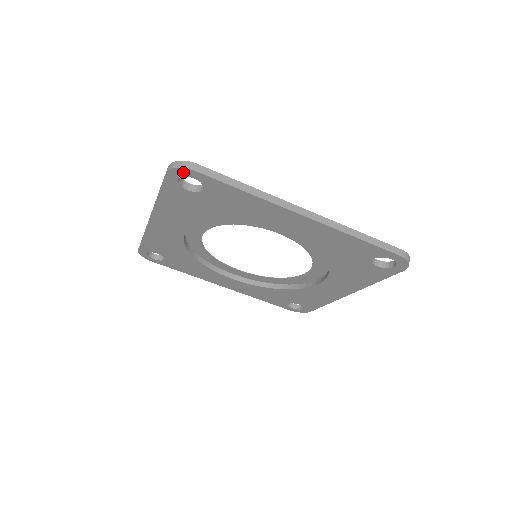
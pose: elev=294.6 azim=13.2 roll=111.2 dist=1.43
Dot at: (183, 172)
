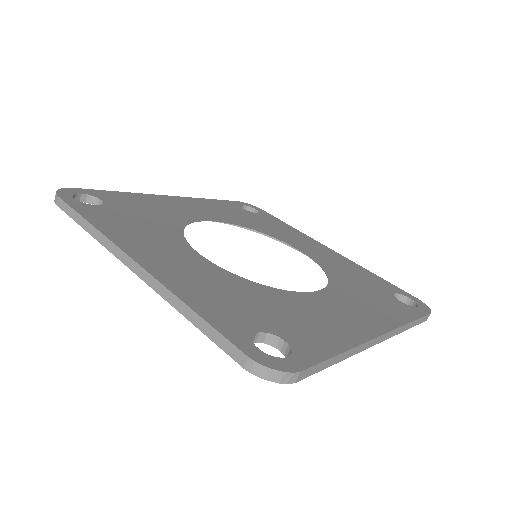
Dot at: occluded
